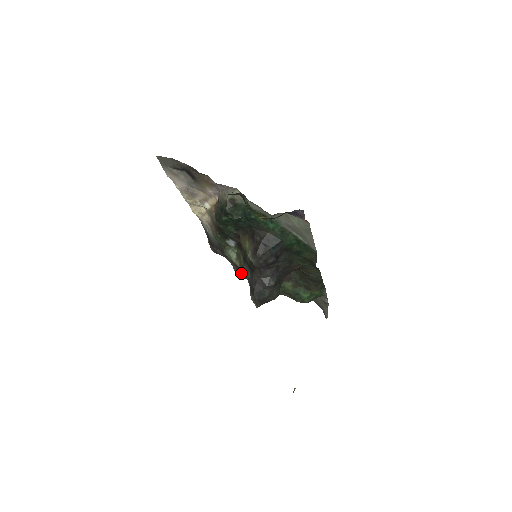
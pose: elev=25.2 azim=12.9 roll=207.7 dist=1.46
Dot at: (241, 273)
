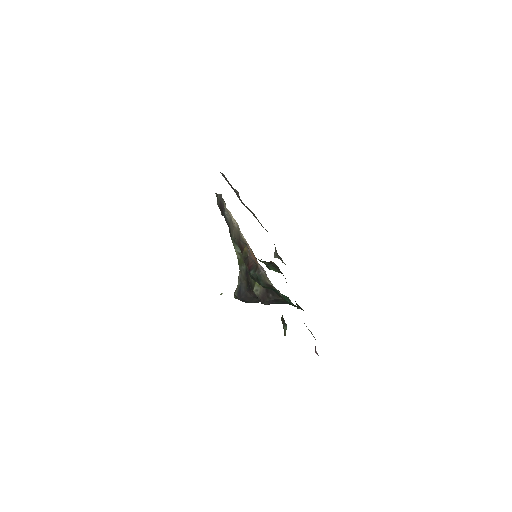
Dot at: occluded
